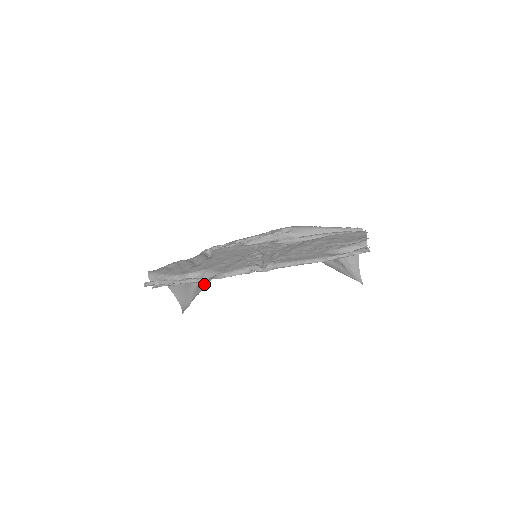
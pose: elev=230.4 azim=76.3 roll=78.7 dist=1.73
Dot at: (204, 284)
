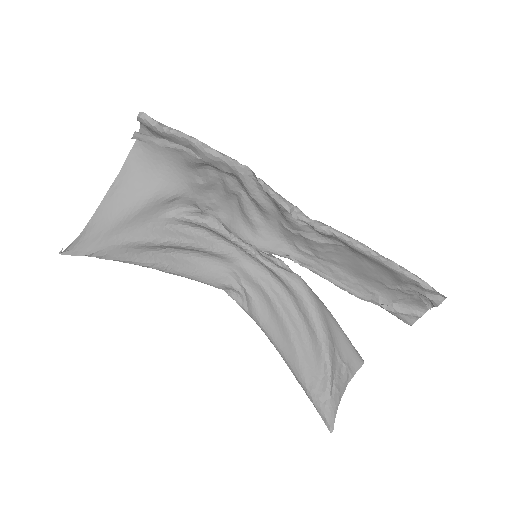
Dot at: (130, 255)
